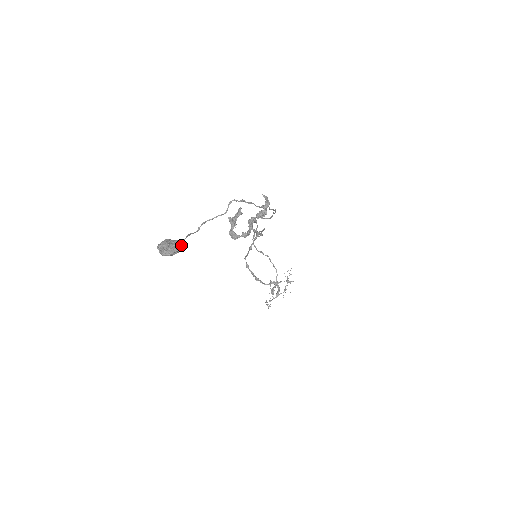
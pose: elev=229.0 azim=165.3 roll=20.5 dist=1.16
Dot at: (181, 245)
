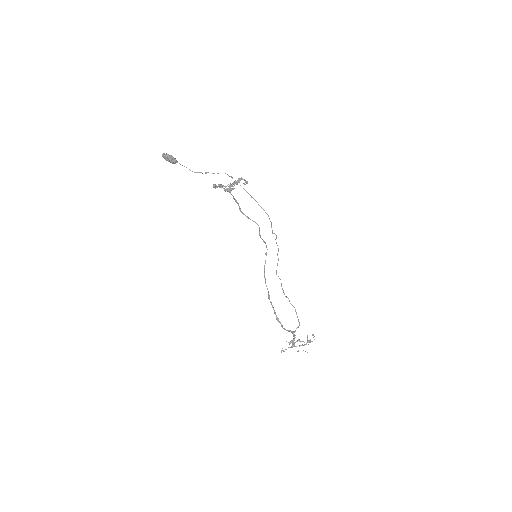
Dot at: (173, 157)
